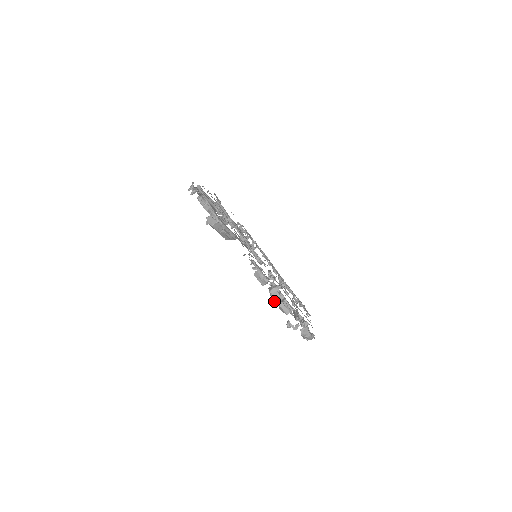
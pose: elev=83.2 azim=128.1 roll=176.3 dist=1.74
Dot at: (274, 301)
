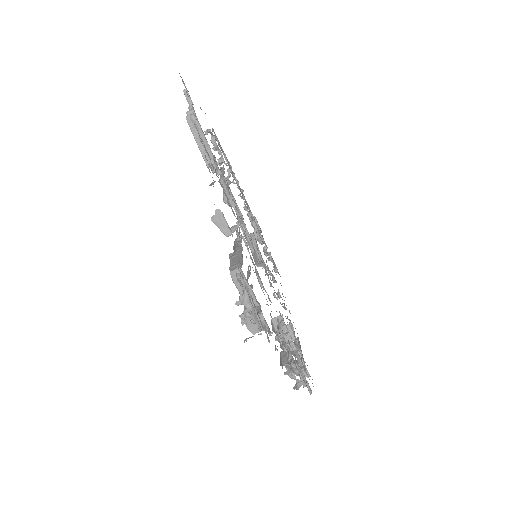
Dot at: occluded
